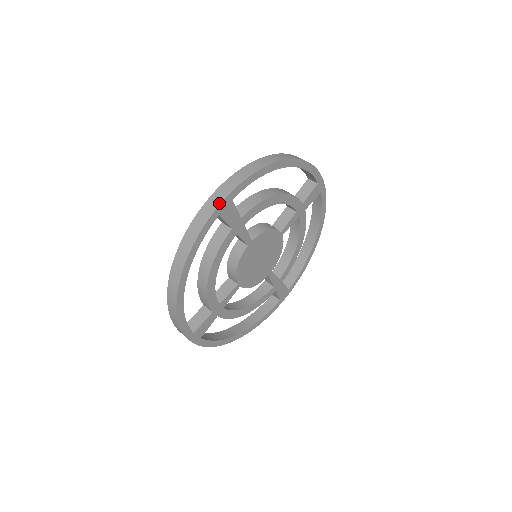
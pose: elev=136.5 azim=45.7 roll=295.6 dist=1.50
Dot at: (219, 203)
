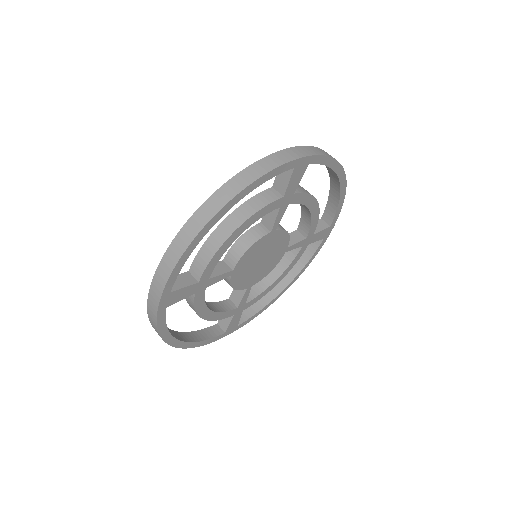
Dot at: (302, 156)
